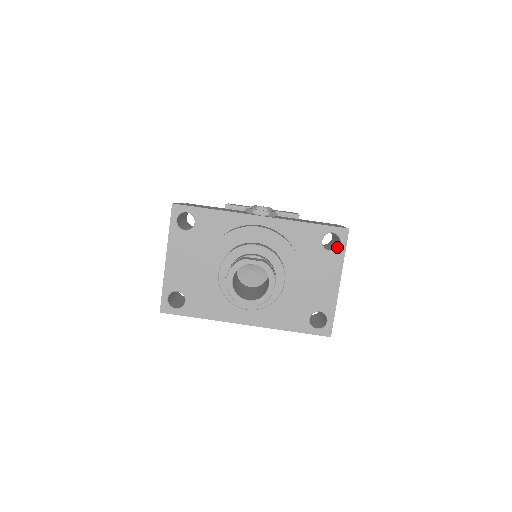
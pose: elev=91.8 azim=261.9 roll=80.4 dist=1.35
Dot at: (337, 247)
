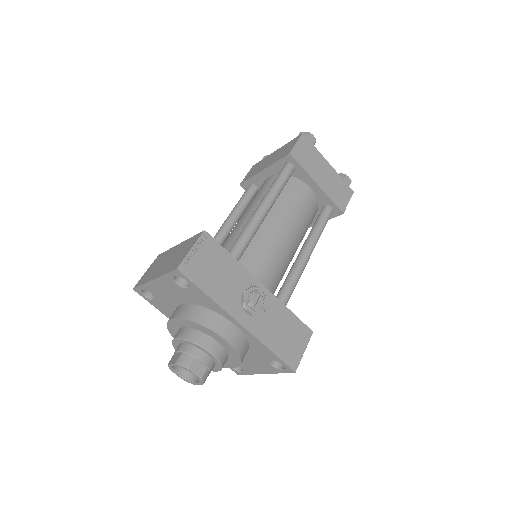
Dot at: (279, 368)
